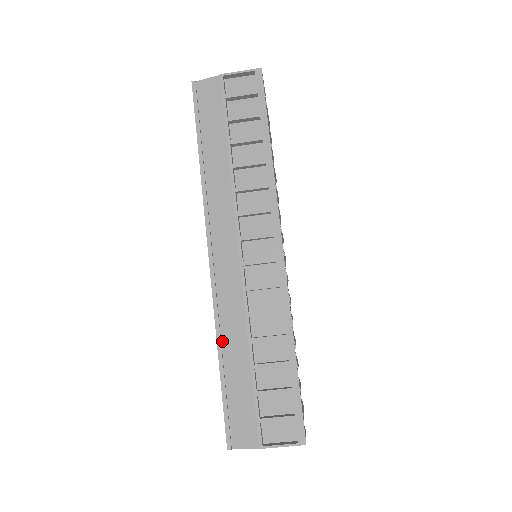
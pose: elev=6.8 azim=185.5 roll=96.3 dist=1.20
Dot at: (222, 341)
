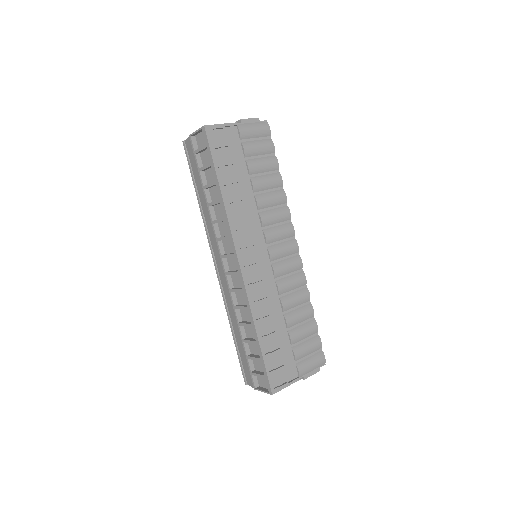
Dot at: (231, 320)
